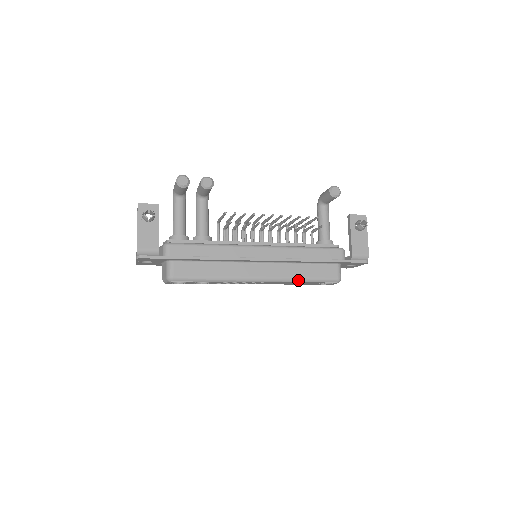
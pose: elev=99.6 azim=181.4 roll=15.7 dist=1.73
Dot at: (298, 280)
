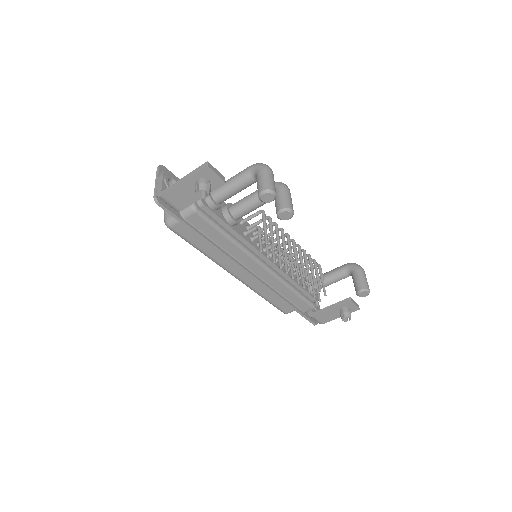
Dot at: (260, 295)
